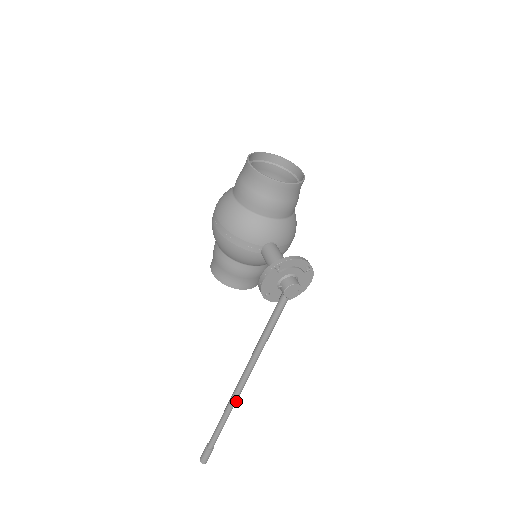
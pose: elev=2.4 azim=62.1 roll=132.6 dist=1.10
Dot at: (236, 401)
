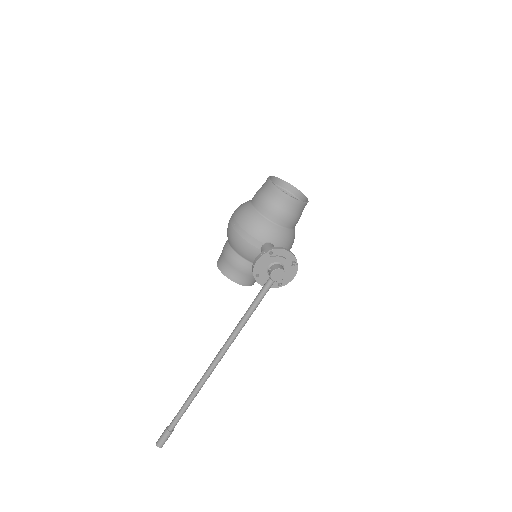
Dot at: (206, 380)
